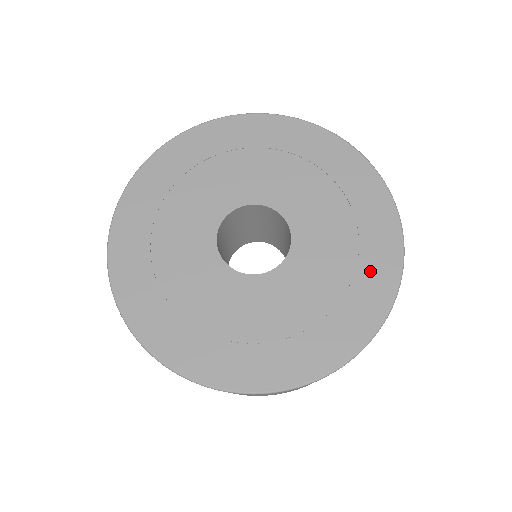
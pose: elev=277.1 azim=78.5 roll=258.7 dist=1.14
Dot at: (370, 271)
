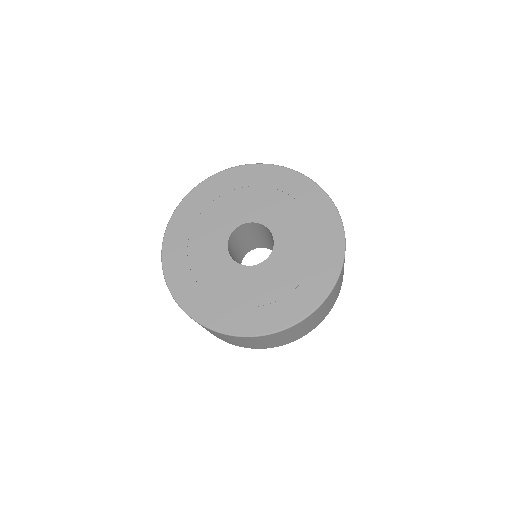
Dot at: (305, 196)
